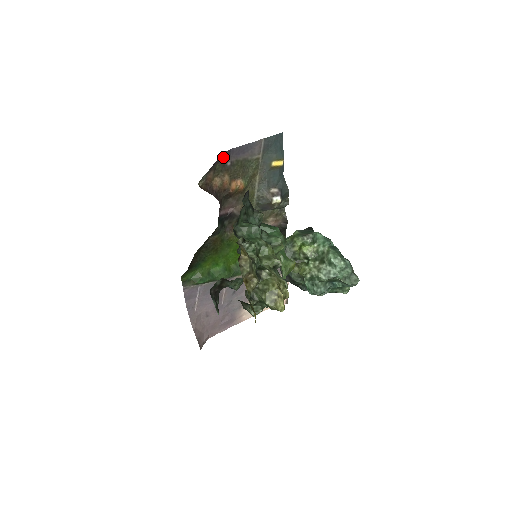
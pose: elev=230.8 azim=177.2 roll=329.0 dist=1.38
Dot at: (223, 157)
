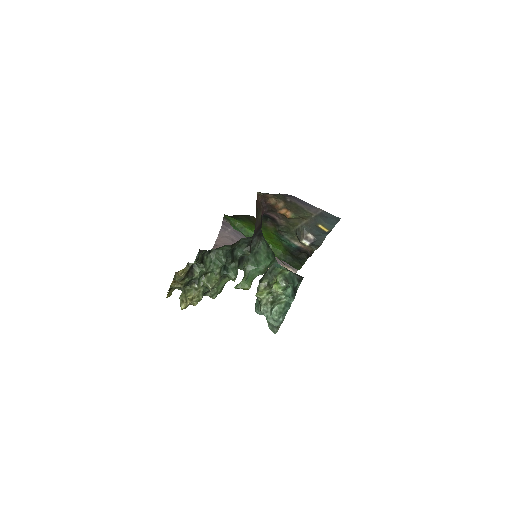
Dot at: (285, 195)
